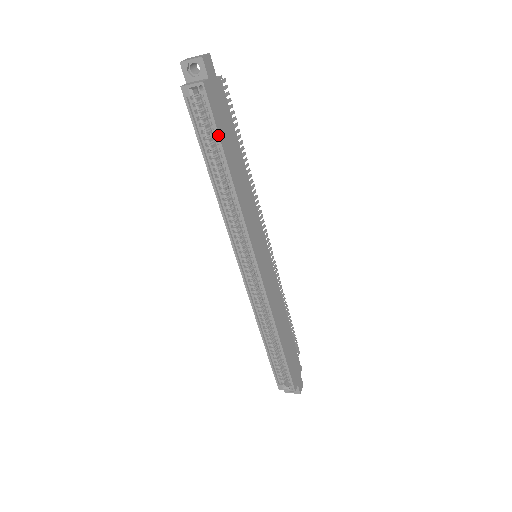
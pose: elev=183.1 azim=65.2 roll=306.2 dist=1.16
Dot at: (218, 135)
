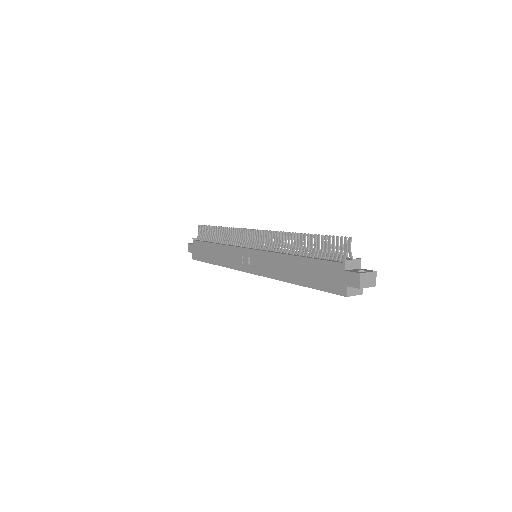
Dot at: occluded
